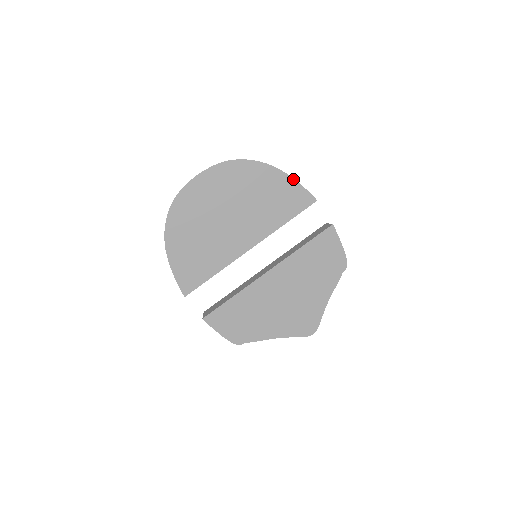
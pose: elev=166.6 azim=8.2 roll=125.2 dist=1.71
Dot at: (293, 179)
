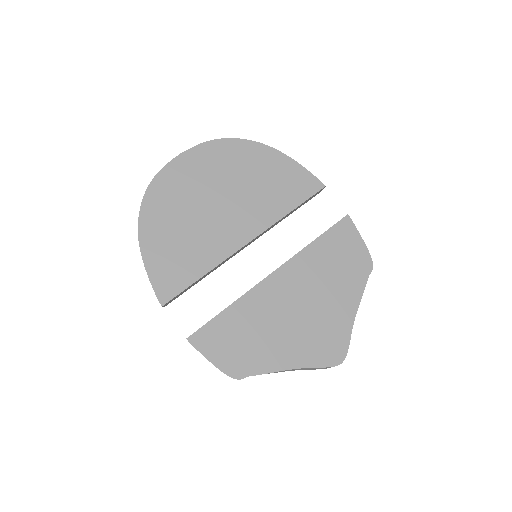
Dot at: (295, 161)
